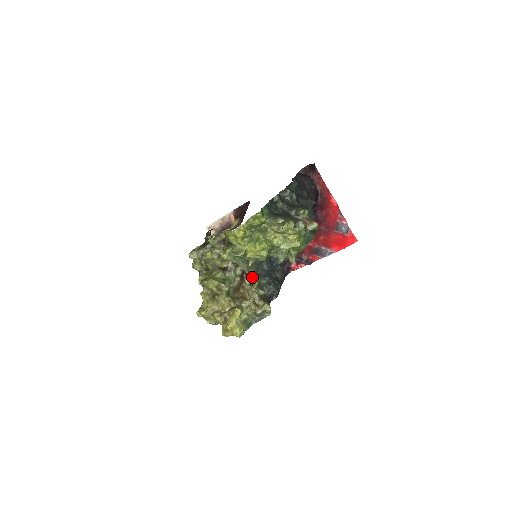
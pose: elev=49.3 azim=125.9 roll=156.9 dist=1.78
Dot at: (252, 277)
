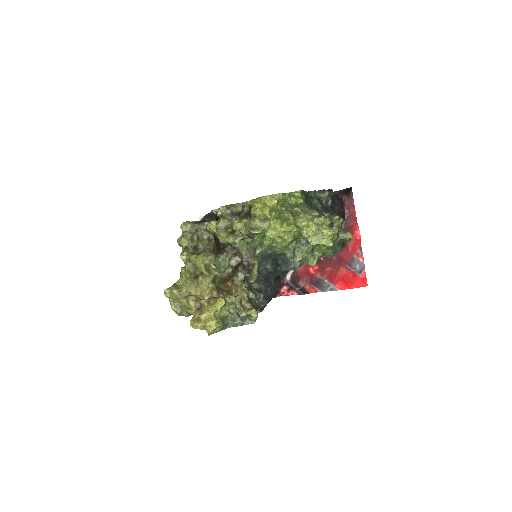
Dot at: (245, 275)
